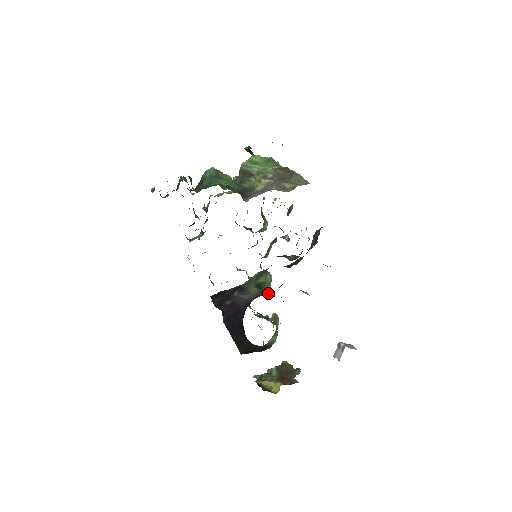
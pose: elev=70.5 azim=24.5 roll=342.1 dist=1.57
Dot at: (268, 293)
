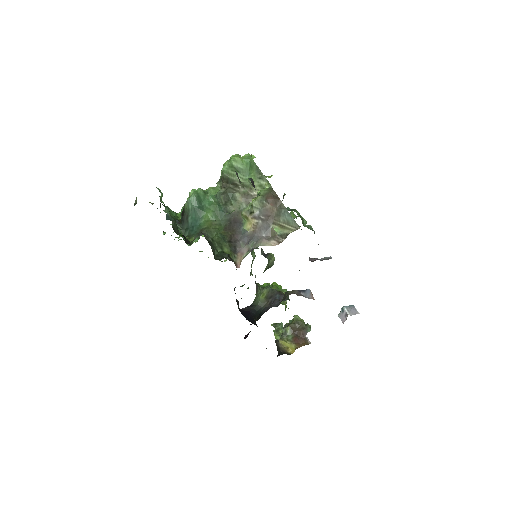
Dot at: (273, 297)
